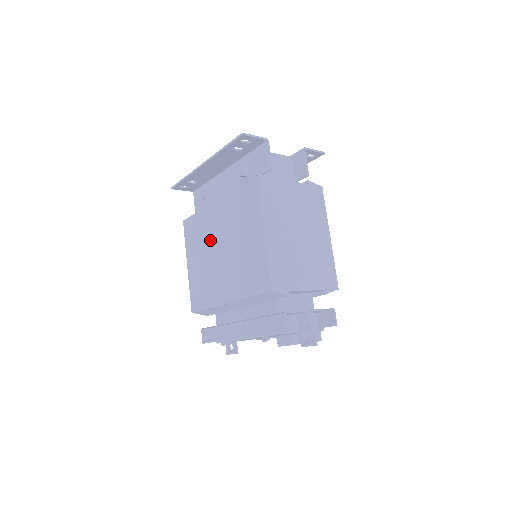
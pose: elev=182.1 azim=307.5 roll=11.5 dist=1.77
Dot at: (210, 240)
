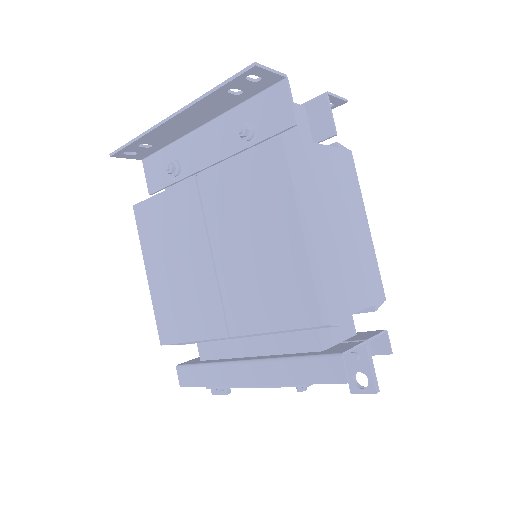
Dot at: (189, 238)
